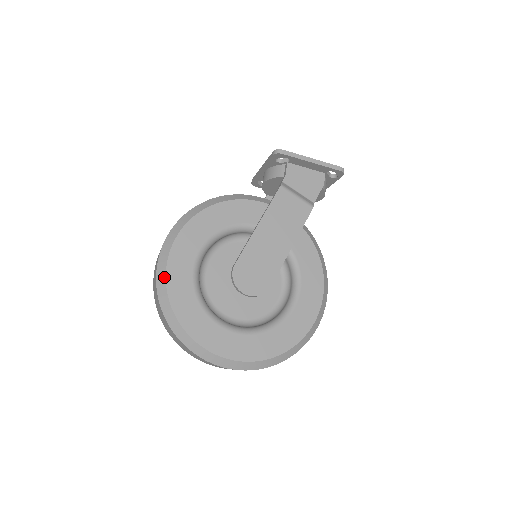
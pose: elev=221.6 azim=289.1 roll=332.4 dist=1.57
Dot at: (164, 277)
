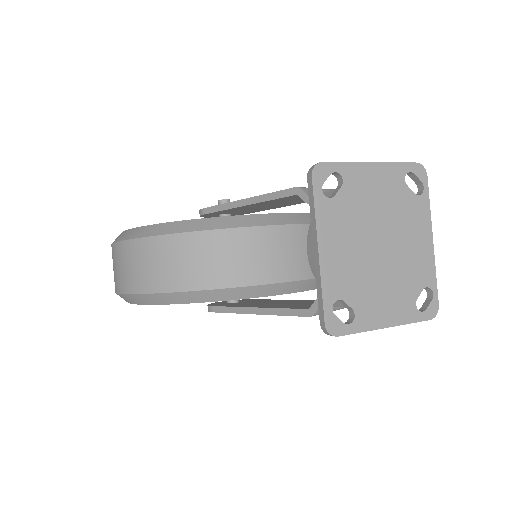
Dot at: occluded
